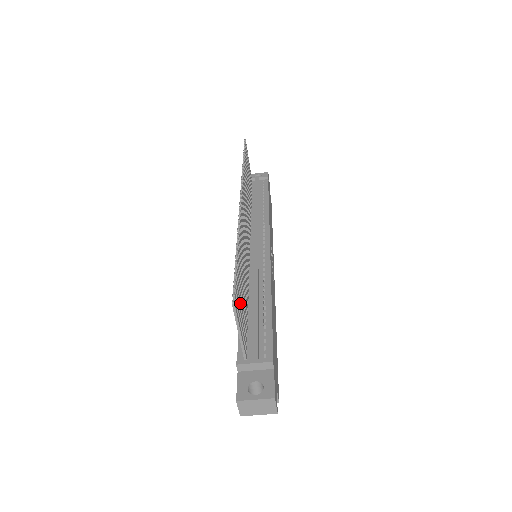
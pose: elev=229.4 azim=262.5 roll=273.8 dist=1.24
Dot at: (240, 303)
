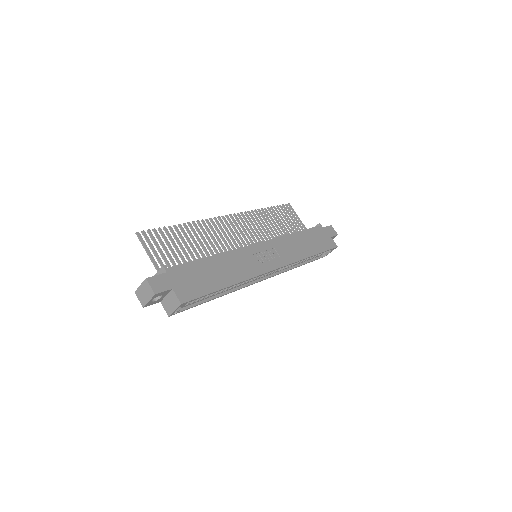
Dot at: (162, 245)
